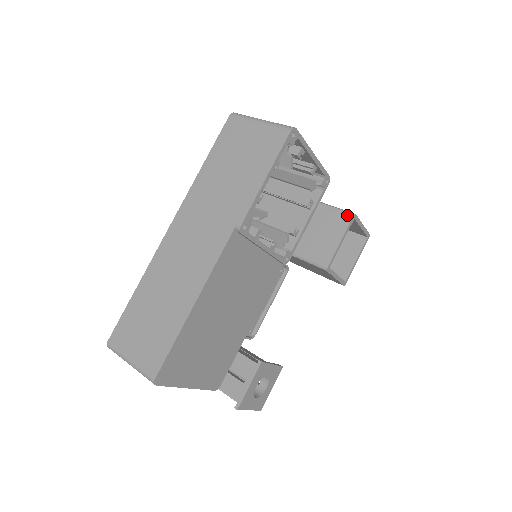
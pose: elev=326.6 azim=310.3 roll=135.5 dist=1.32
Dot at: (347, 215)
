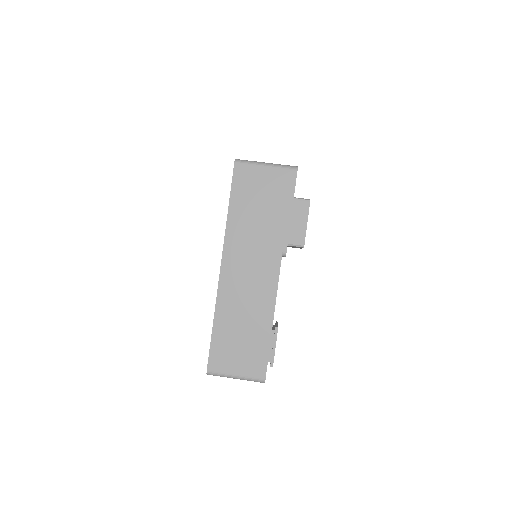
Dot at: (305, 202)
